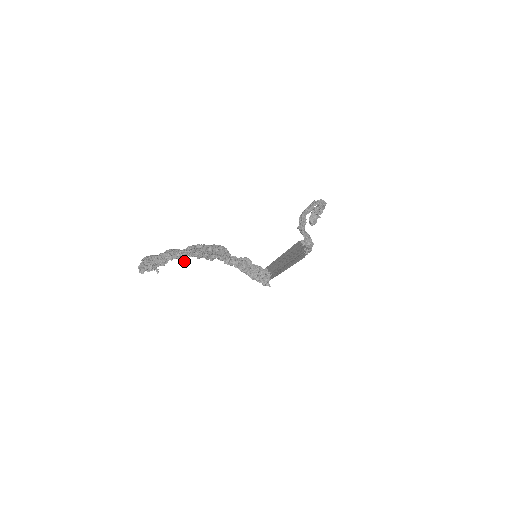
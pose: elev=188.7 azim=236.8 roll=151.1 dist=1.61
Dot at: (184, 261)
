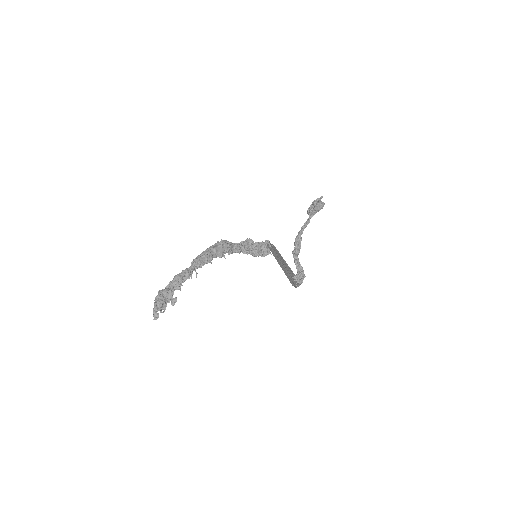
Dot at: (191, 275)
